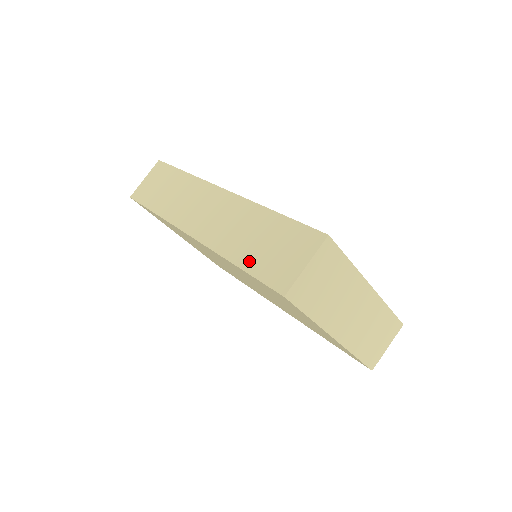
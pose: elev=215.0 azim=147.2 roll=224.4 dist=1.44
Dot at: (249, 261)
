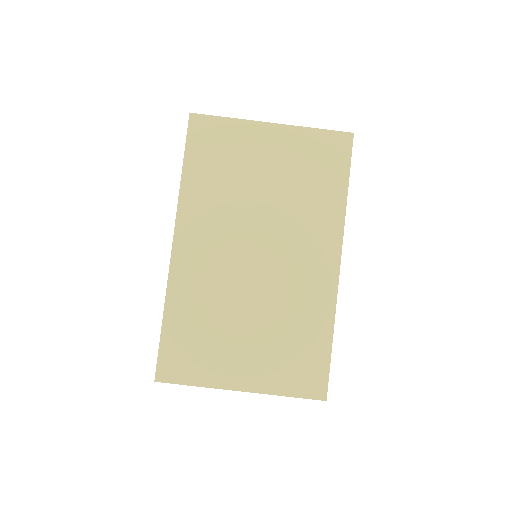
Dot at: occluded
